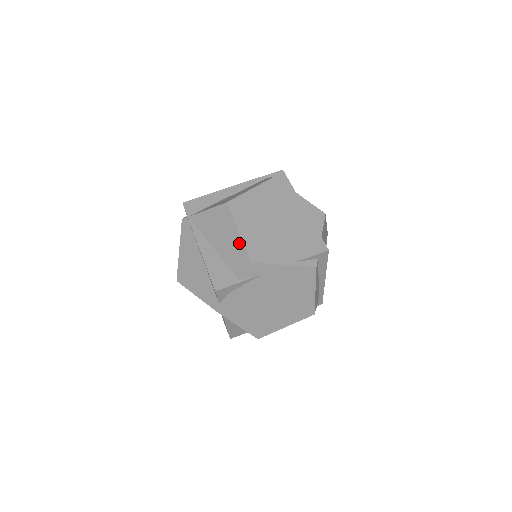
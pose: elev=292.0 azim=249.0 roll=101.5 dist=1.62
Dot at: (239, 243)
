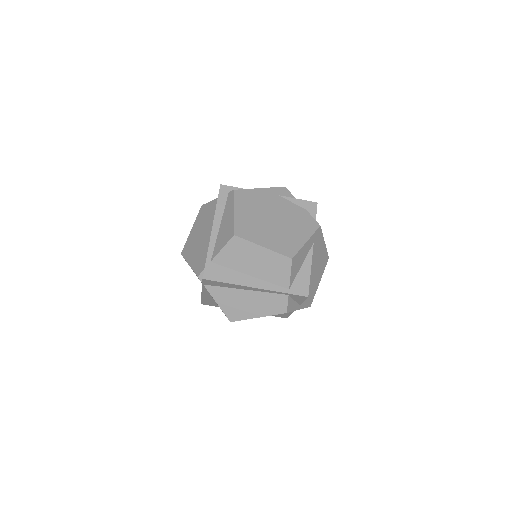
Dot at: occluded
